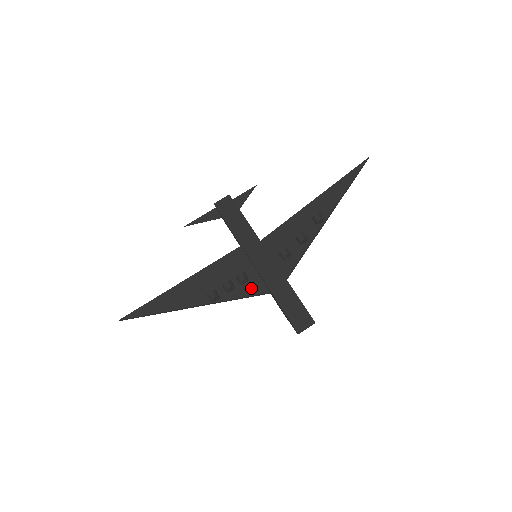
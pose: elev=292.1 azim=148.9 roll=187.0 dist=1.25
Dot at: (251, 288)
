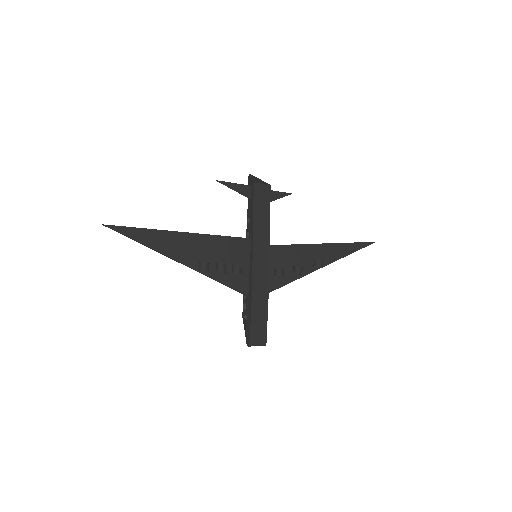
Dot at: (237, 281)
